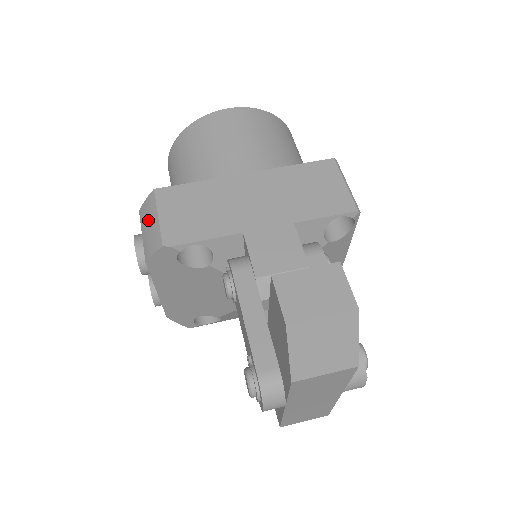
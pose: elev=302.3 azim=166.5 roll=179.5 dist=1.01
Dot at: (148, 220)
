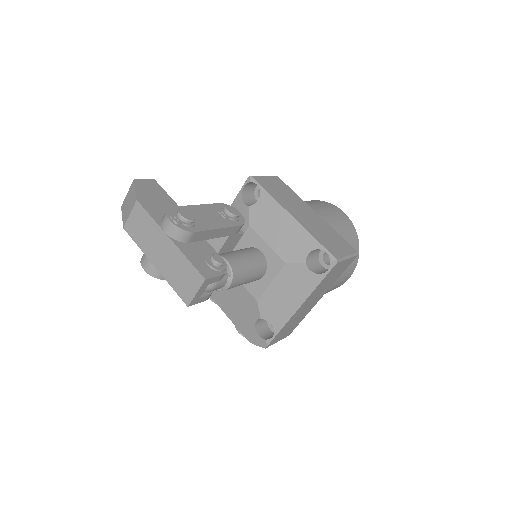
Dot at: occluded
